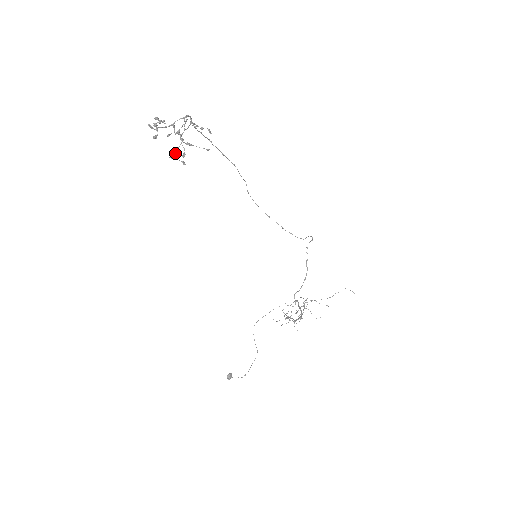
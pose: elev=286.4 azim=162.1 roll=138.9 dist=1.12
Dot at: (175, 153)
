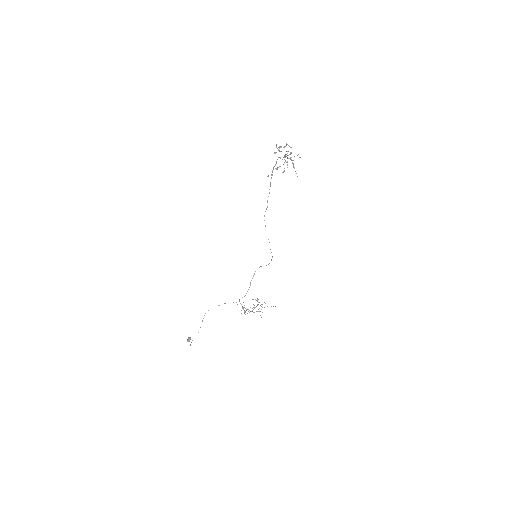
Dot at: occluded
